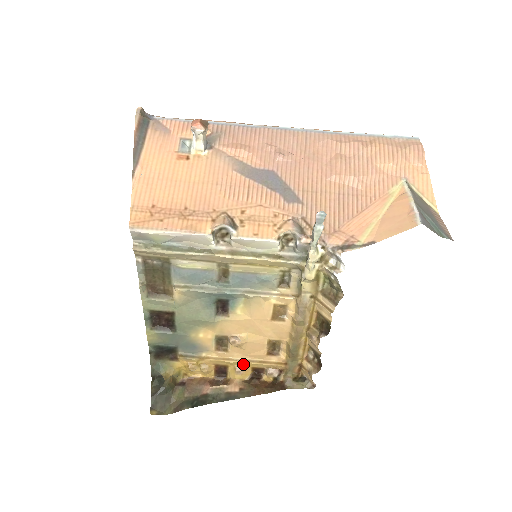
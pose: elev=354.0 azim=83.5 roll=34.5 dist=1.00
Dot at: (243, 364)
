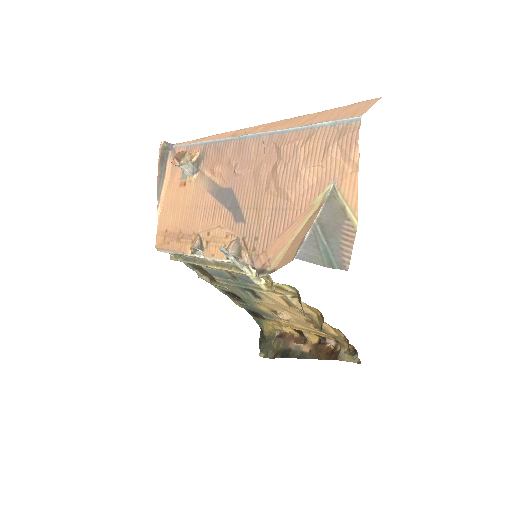
Dot at: (306, 331)
